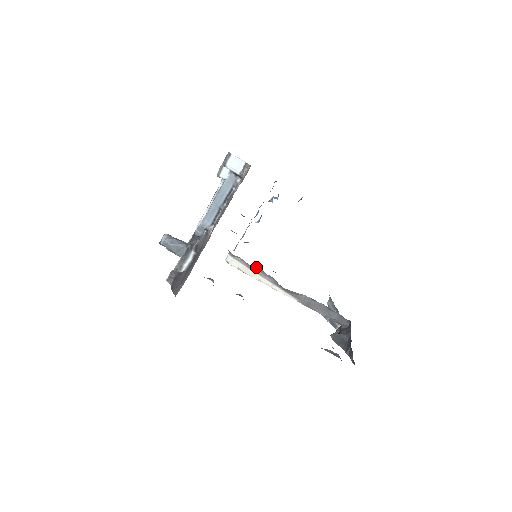
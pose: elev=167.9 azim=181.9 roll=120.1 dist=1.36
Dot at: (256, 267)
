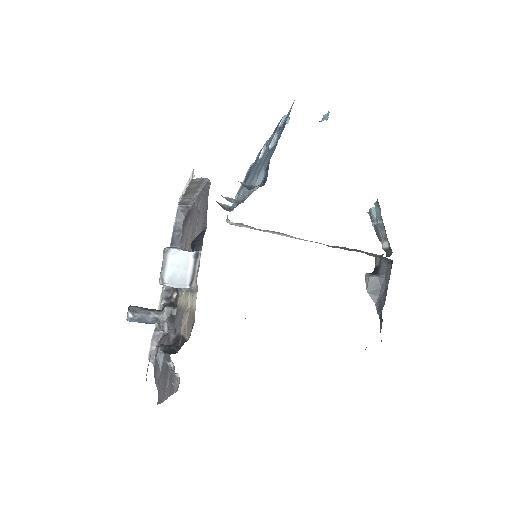
Dot at: occluded
